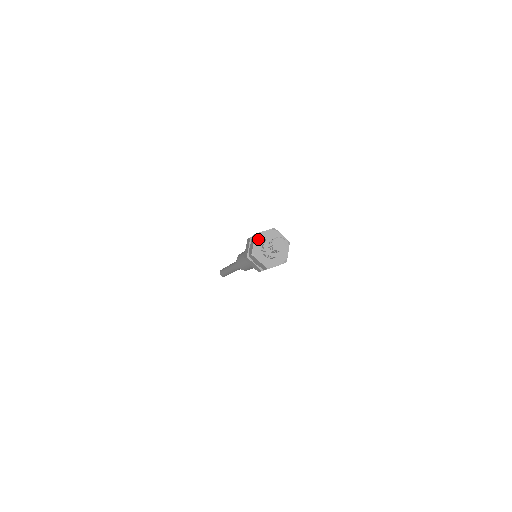
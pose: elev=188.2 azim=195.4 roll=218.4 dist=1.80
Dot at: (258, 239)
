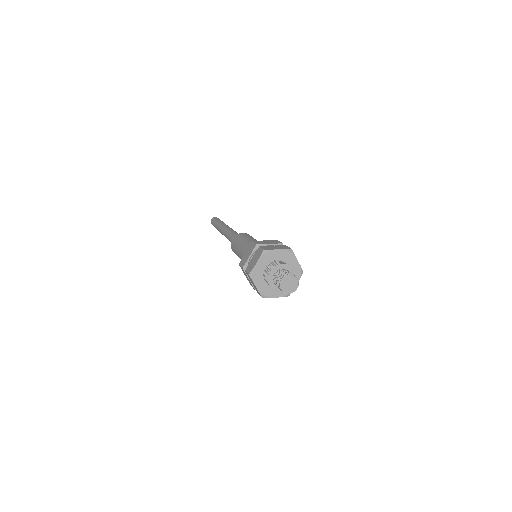
Dot at: (265, 258)
